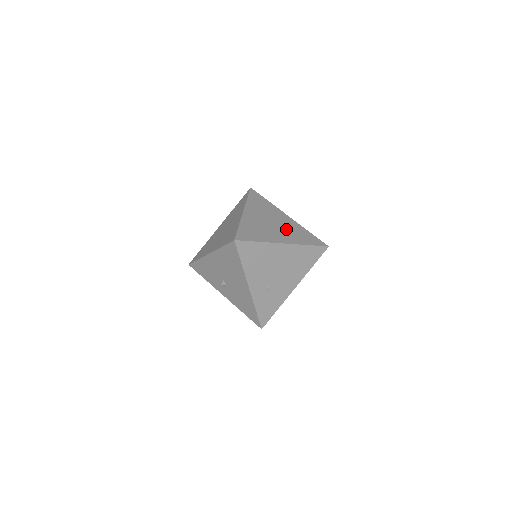
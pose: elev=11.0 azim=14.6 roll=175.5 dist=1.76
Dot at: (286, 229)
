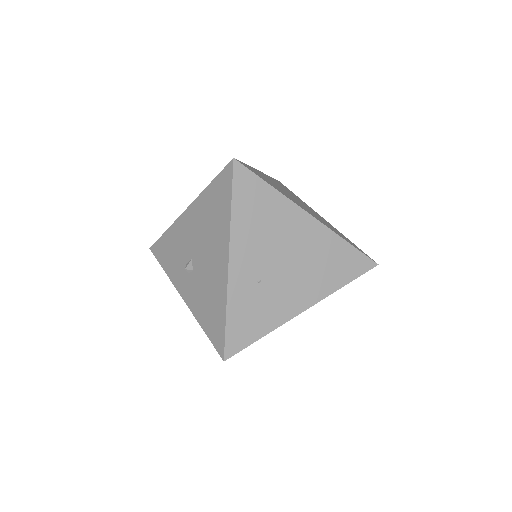
Dot at: (317, 216)
